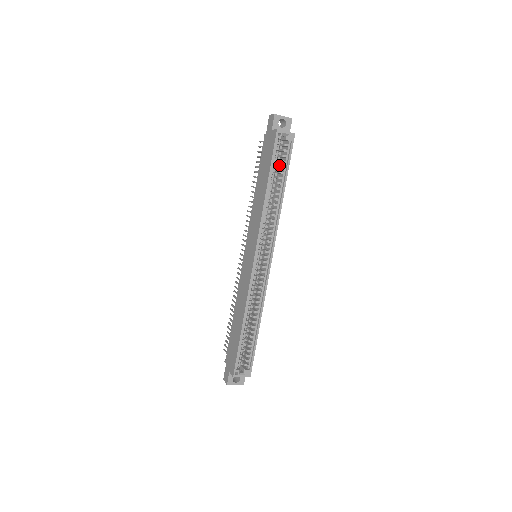
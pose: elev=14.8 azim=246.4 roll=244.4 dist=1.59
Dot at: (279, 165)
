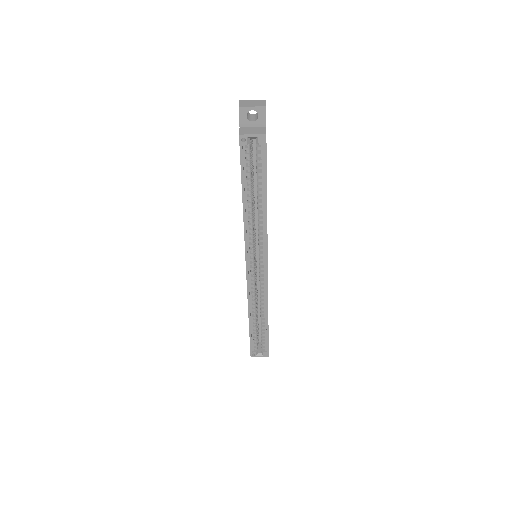
Dot at: occluded
